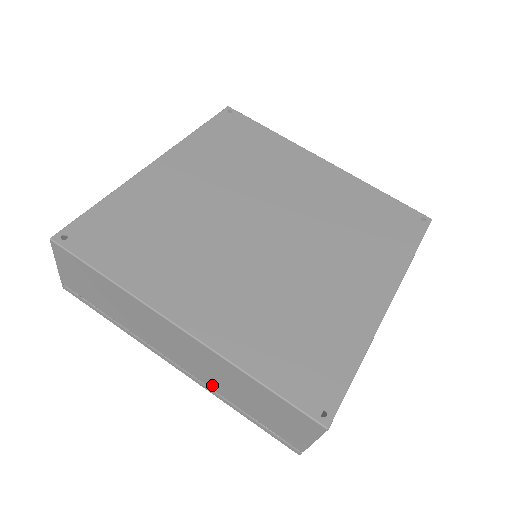
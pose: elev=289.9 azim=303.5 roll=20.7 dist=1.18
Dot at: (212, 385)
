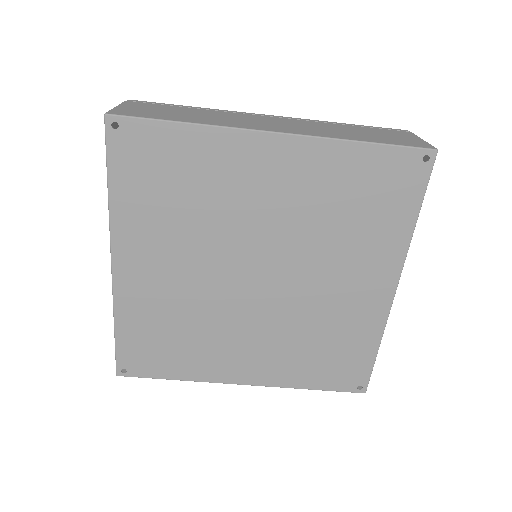
Dot at: occluded
